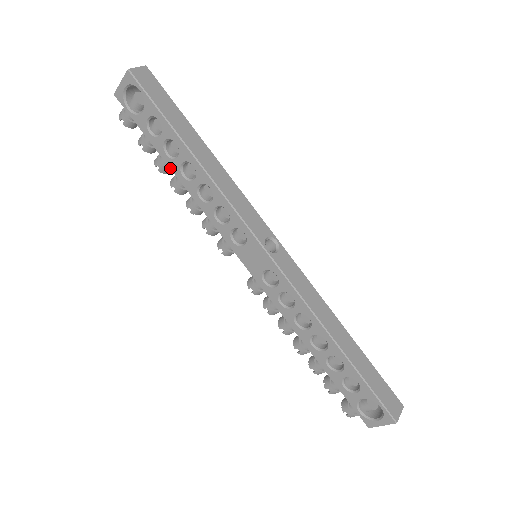
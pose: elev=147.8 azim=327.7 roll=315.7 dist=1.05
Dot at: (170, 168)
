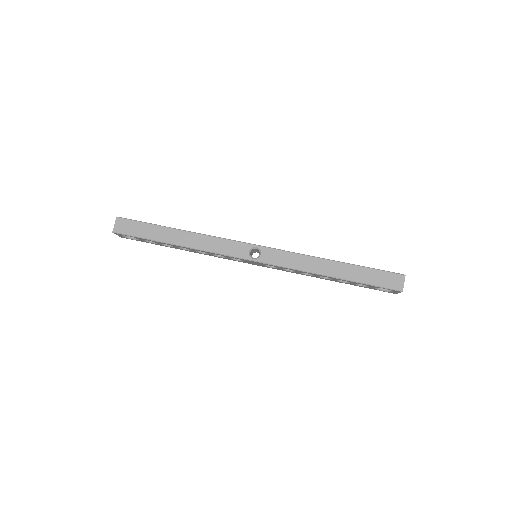
Dot at: occluded
